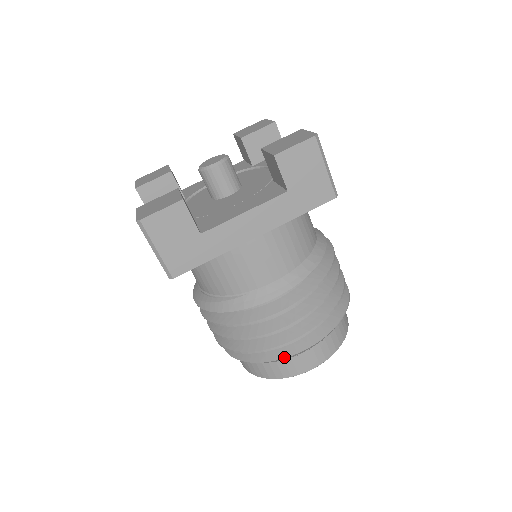
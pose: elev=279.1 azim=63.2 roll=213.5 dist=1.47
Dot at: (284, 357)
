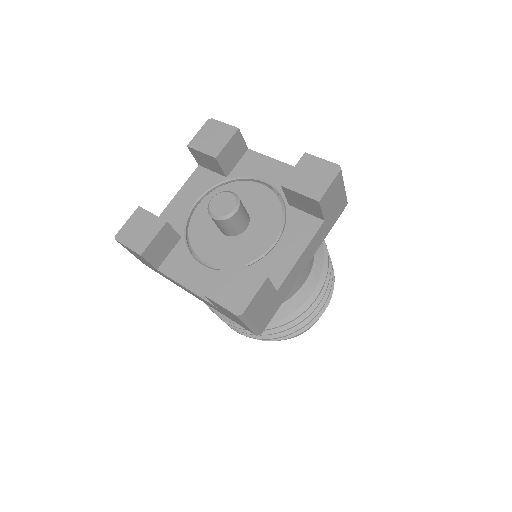
Dot at: (312, 324)
